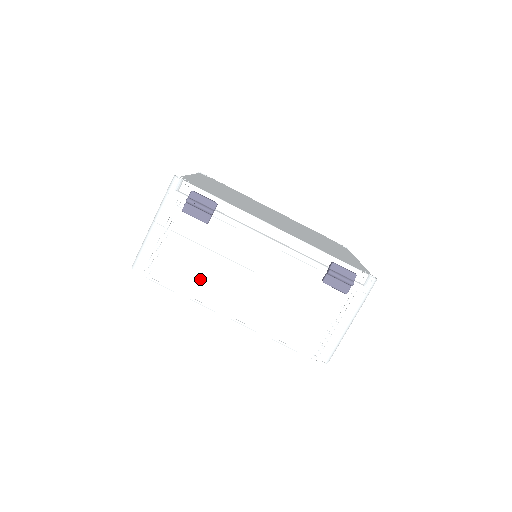
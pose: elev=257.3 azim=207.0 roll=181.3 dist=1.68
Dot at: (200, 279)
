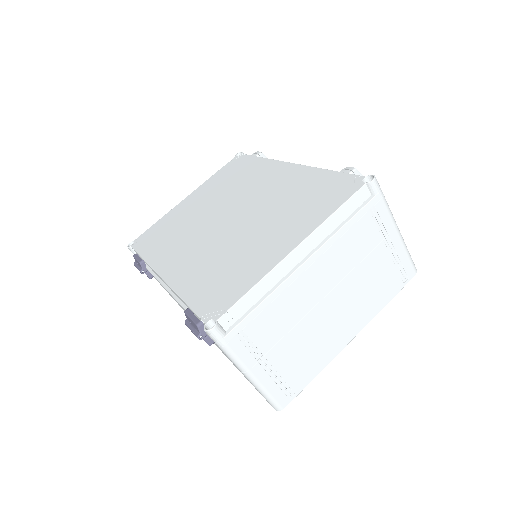
Dot at: occluded
